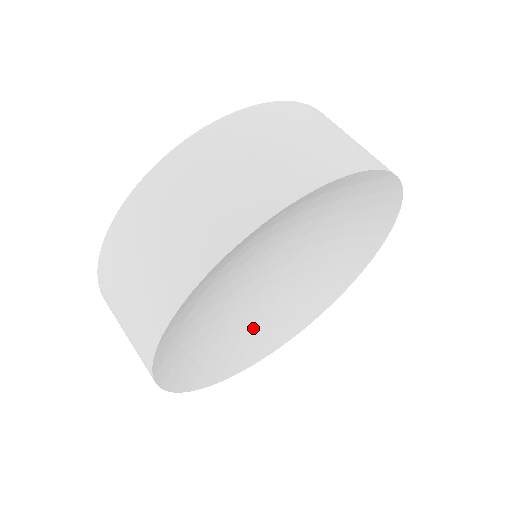
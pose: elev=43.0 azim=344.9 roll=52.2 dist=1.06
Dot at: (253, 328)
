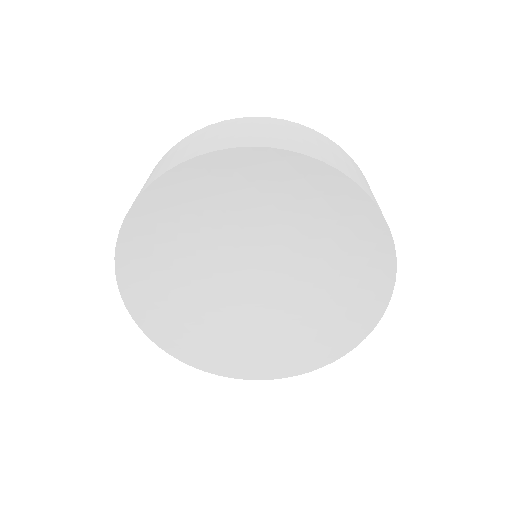
Dot at: (273, 332)
